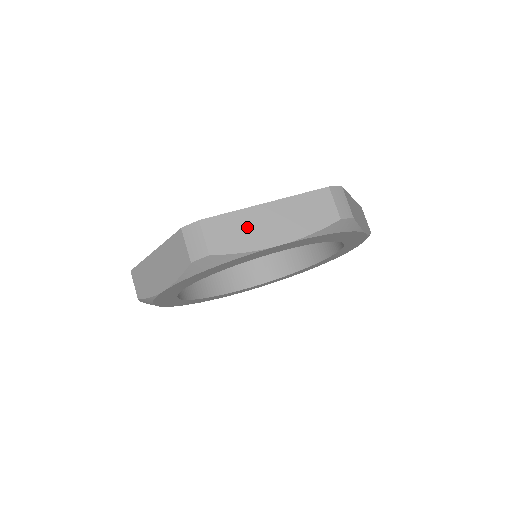
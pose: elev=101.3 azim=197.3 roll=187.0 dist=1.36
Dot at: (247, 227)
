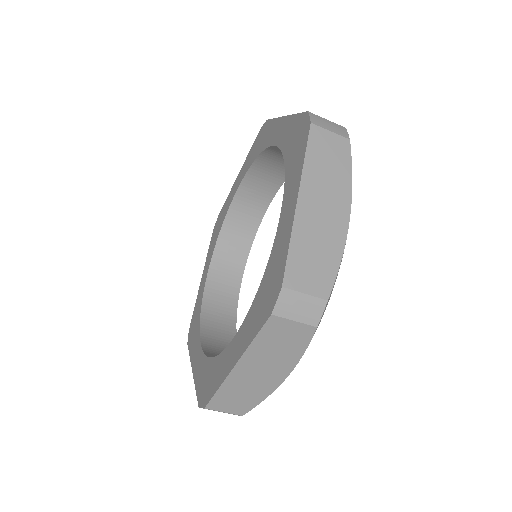
Dot at: (244, 388)
